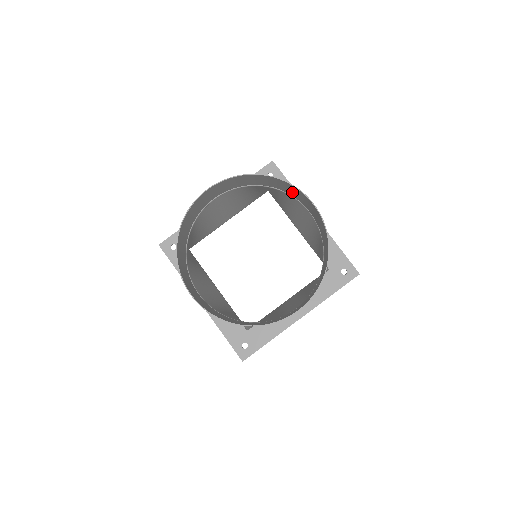
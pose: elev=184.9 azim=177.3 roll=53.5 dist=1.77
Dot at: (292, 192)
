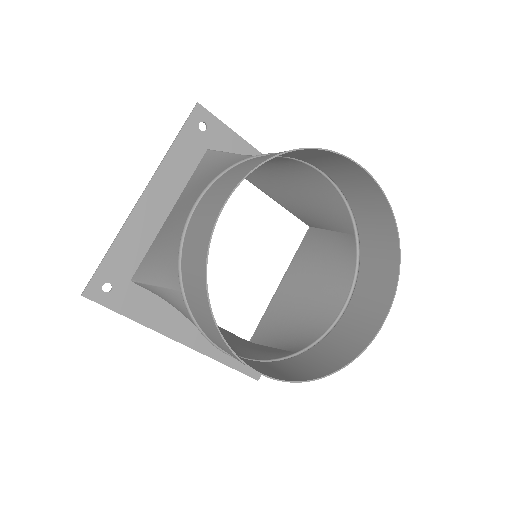
Dot at: (311, 157)
